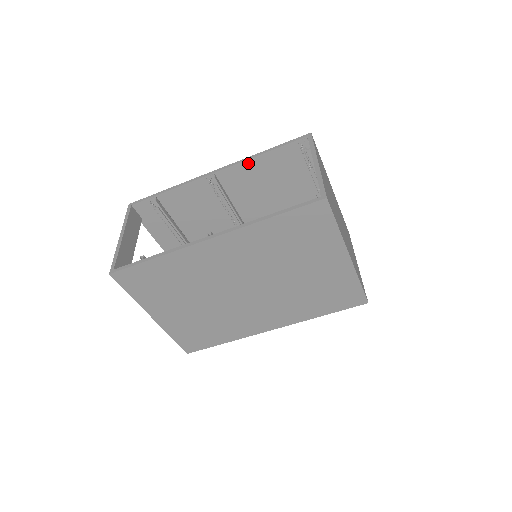
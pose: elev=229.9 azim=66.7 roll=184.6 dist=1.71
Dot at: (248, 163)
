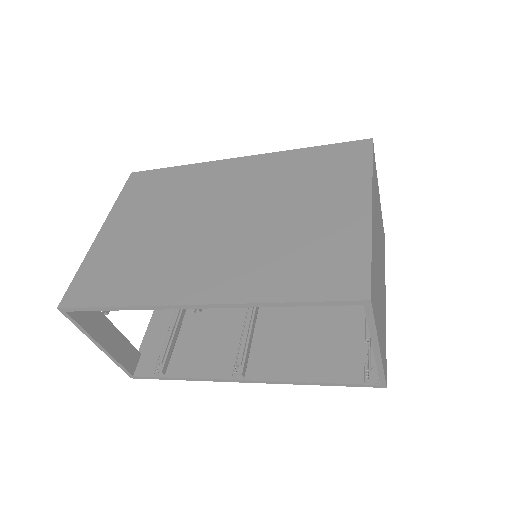
Dot at: (252, 302)
